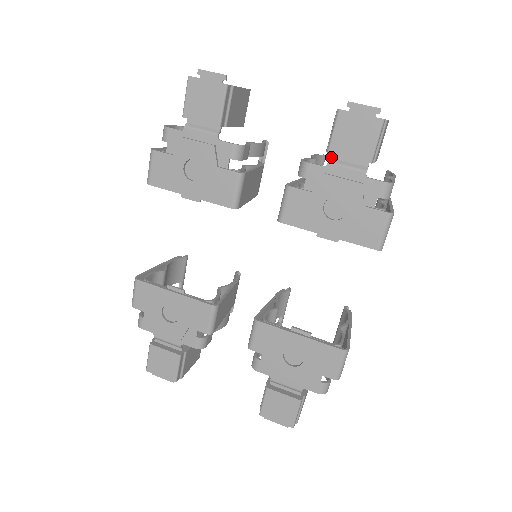
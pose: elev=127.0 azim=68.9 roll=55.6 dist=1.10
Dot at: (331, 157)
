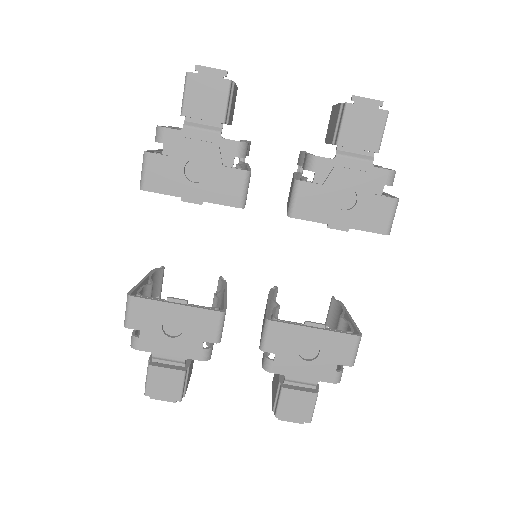
Dot at: (338, 149)
